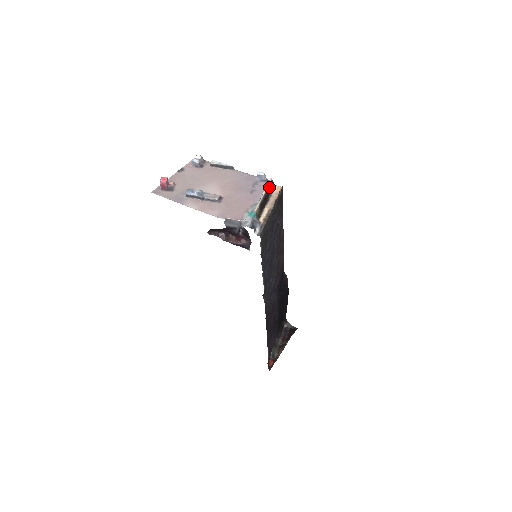
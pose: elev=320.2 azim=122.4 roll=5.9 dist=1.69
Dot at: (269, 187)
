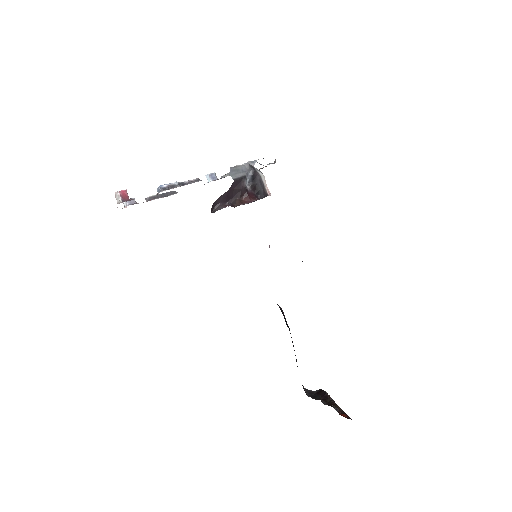
Dot at: occluded
